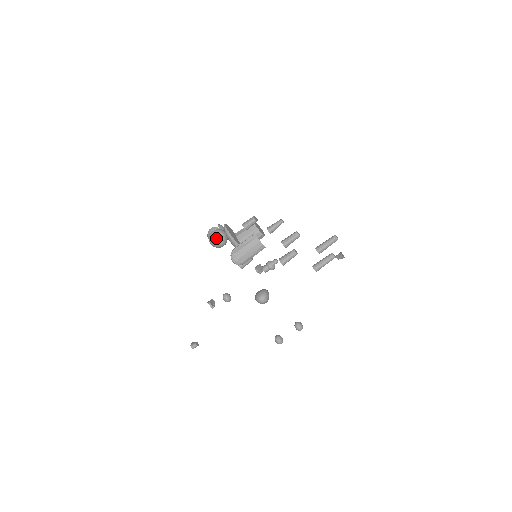
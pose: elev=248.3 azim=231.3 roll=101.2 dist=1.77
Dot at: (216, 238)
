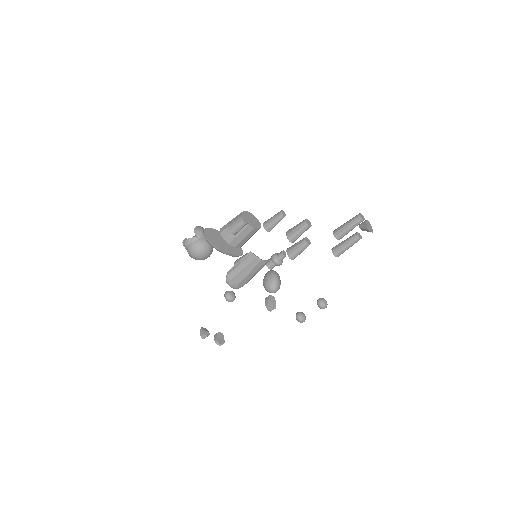
Dot at: (198, 255)
